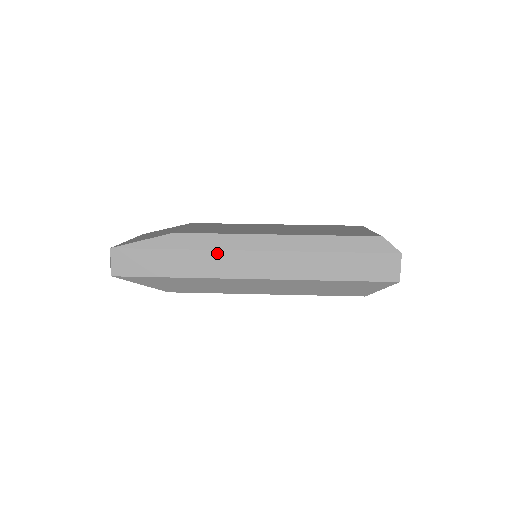
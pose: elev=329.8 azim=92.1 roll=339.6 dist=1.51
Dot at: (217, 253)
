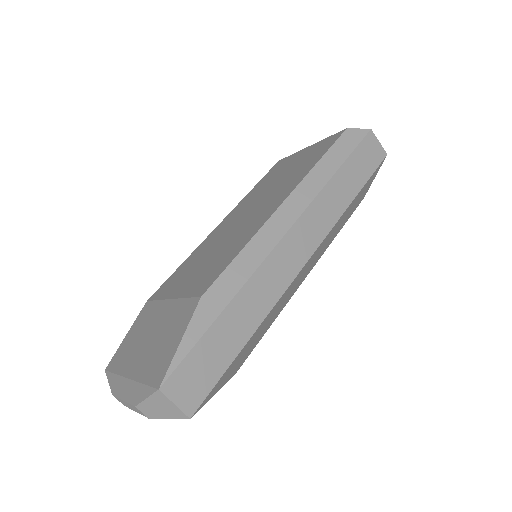
Dot at: (262, 269)
